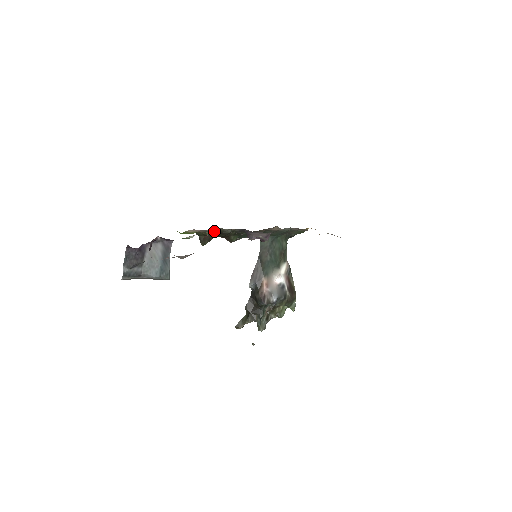
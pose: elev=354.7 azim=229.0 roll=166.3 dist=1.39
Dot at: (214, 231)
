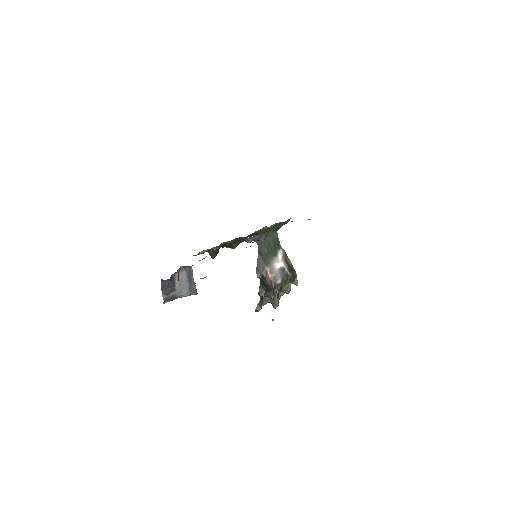
Dot at: (219, 246)
